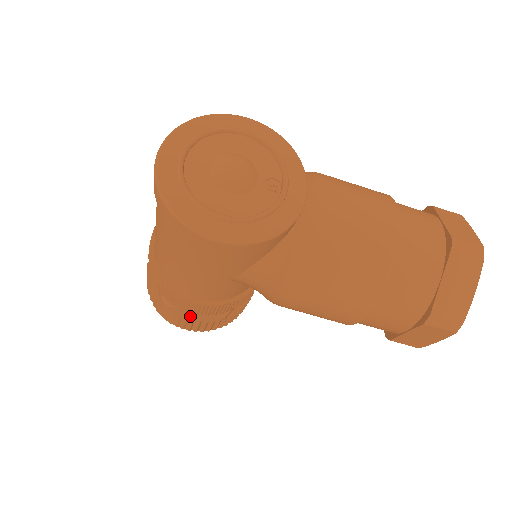
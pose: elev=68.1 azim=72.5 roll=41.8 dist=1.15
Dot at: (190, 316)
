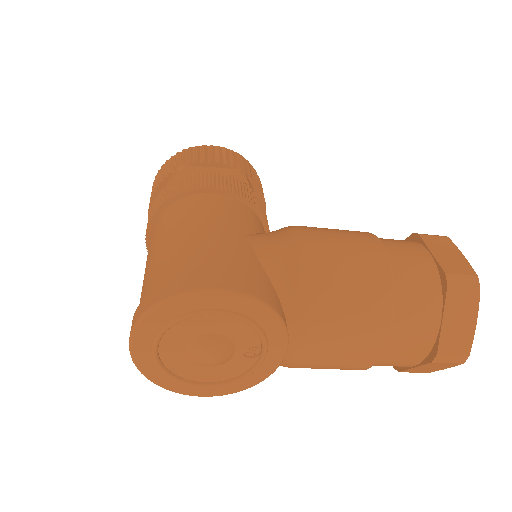
Dot at: occluded
